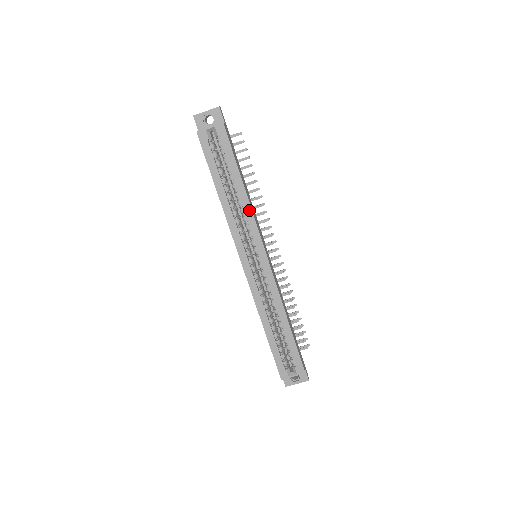
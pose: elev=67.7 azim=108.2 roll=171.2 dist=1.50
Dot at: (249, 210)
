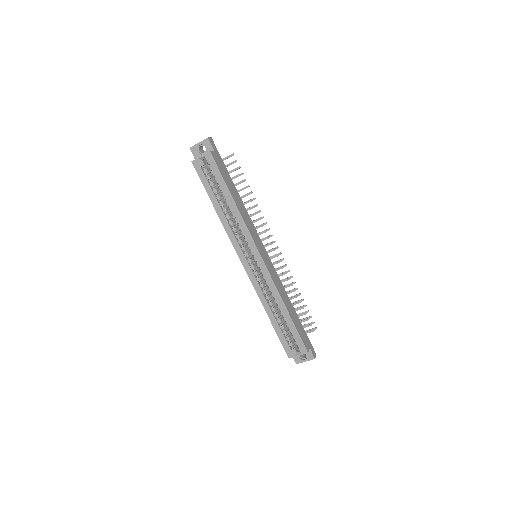
Dot at: (241, 220)
